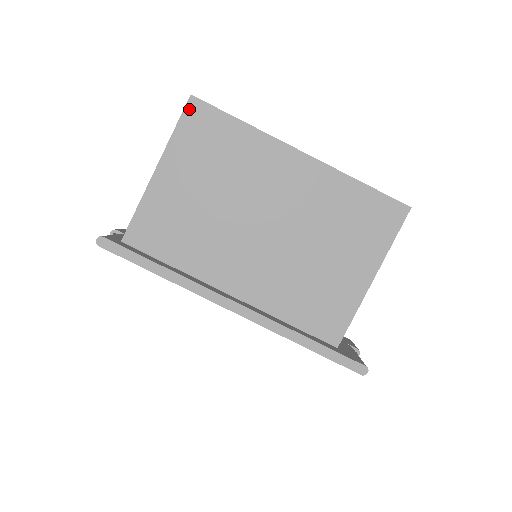
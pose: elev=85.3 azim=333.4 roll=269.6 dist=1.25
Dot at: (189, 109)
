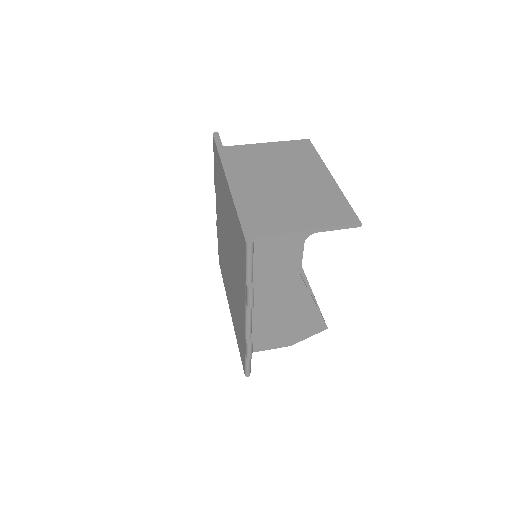
Dot at: (303, 141)
